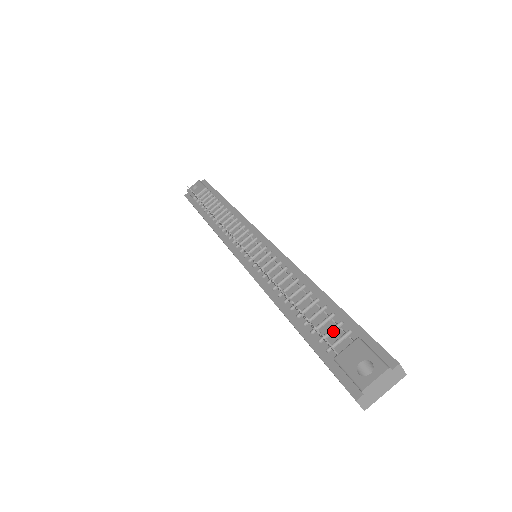
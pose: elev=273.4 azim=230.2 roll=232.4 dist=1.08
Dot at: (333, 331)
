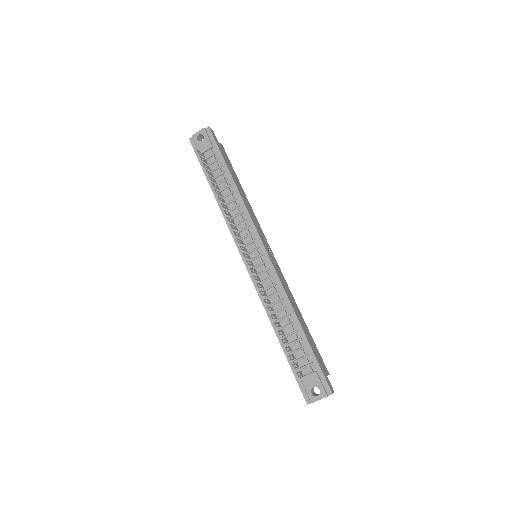
Dot at: (302, 359)
